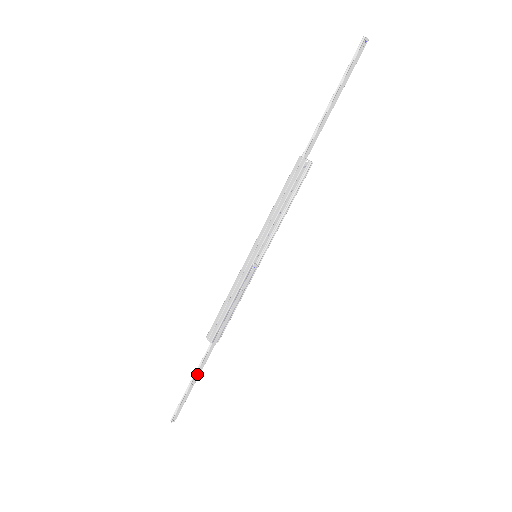
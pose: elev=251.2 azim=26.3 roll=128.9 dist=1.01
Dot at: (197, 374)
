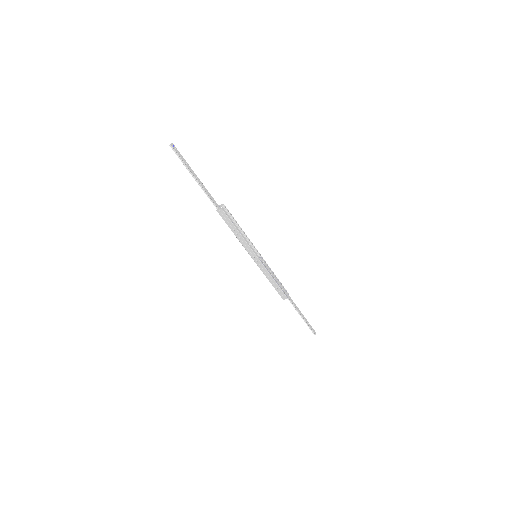
Dot at: (299, 312)
